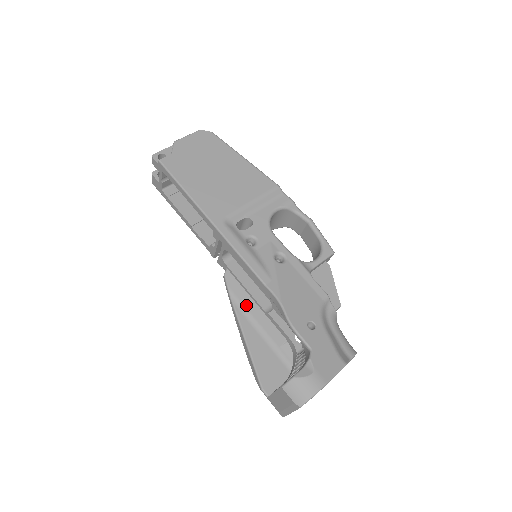
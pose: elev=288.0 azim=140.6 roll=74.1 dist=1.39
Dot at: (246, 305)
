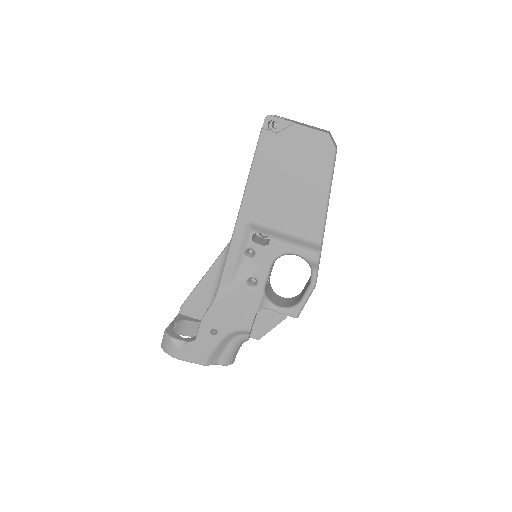
Dot at: occluded
